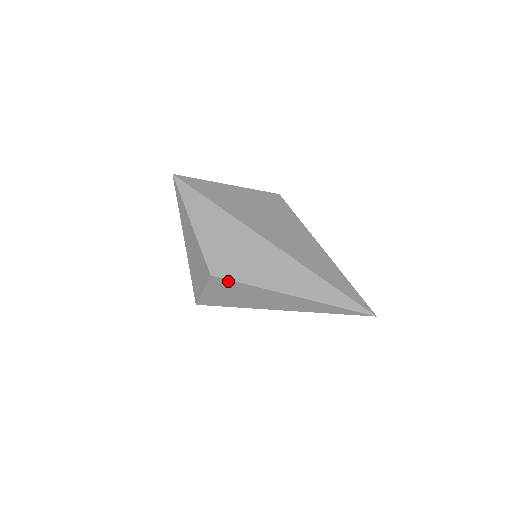
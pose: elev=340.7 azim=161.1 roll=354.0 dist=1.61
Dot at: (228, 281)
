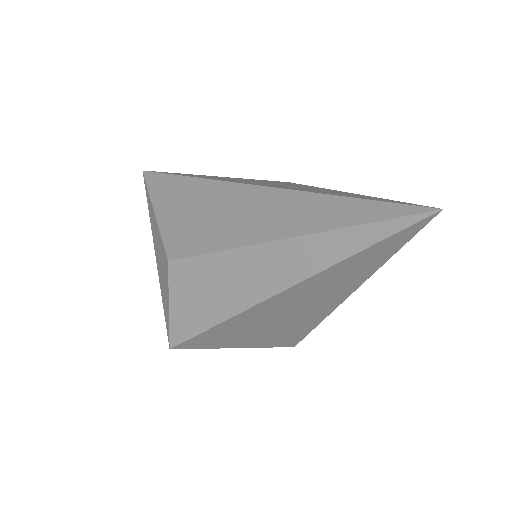
Dot at: (191, 260)
